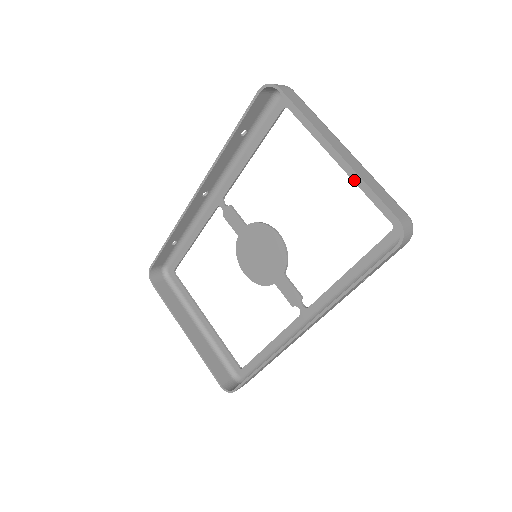
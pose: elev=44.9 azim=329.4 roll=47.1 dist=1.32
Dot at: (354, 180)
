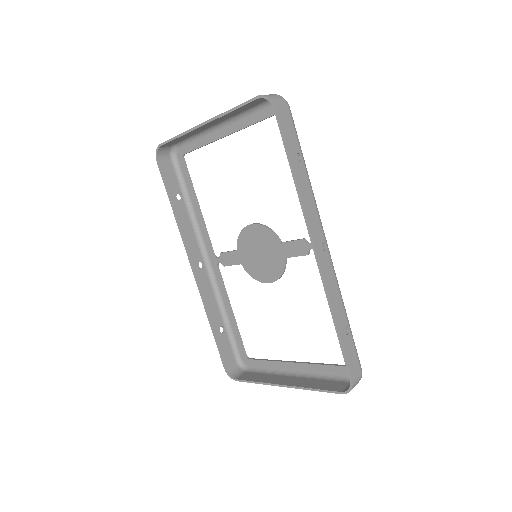
Dot at: (238, 129)
